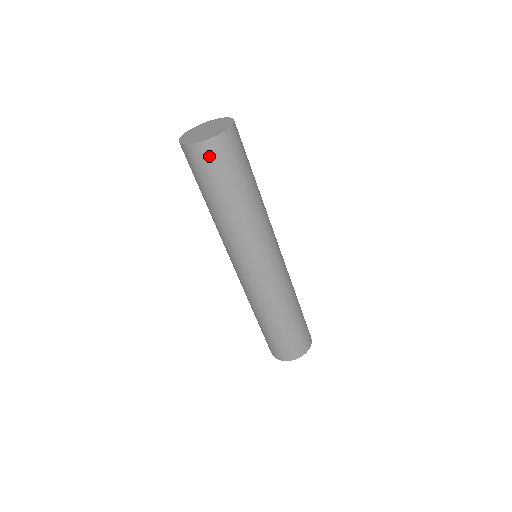
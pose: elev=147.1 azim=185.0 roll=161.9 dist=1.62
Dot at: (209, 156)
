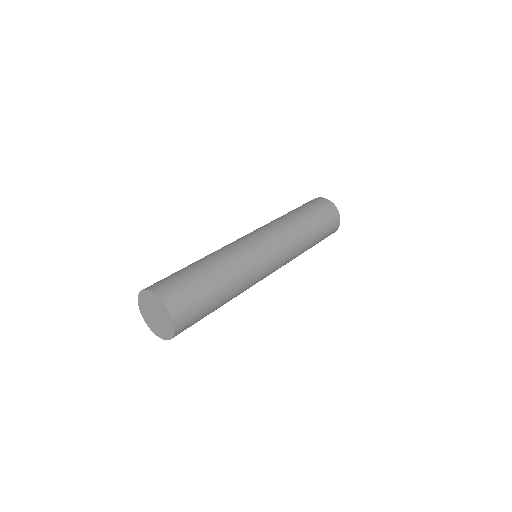
Dot at: occluded
